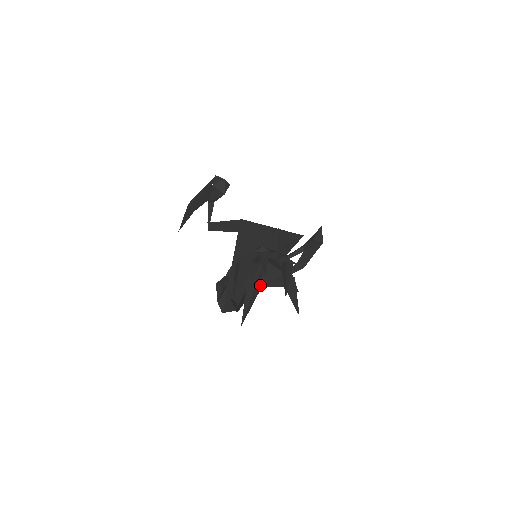
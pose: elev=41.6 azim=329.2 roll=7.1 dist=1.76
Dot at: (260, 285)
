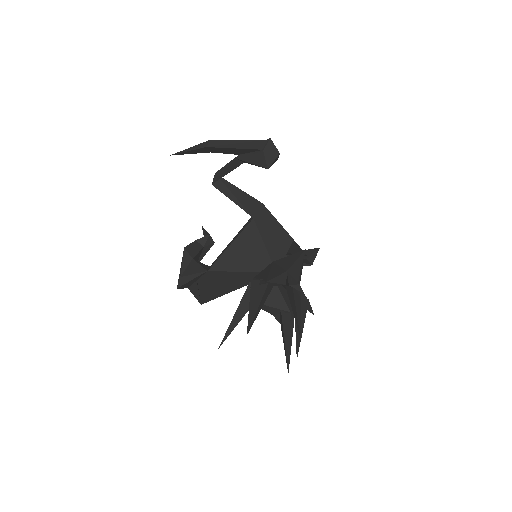
Dot at: occluded
